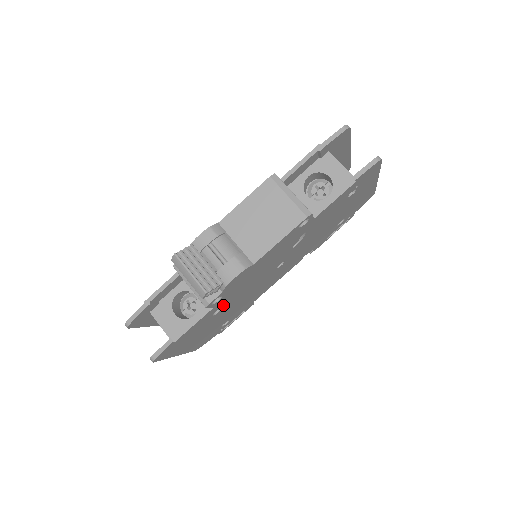
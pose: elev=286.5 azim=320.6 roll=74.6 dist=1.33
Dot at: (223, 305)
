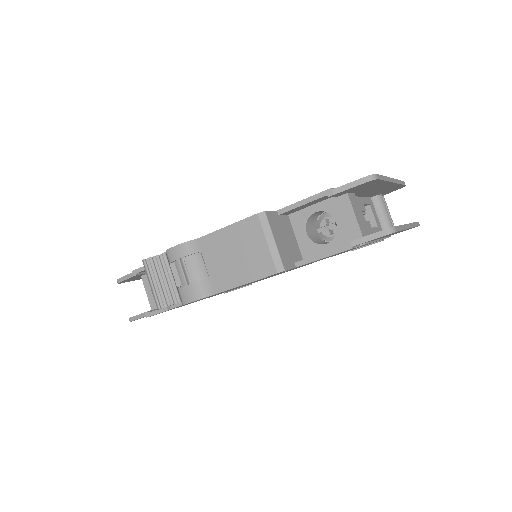
Dot at: occluded
